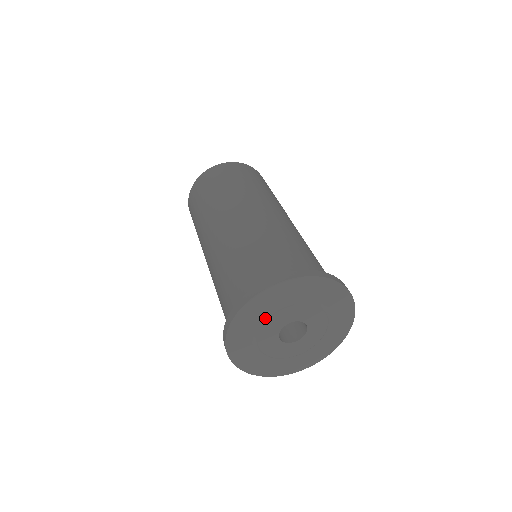
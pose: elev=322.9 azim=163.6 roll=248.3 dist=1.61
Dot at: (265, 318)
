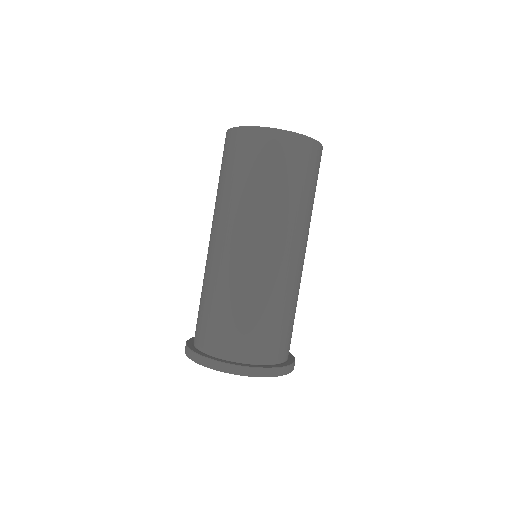
Dot at: occluded
